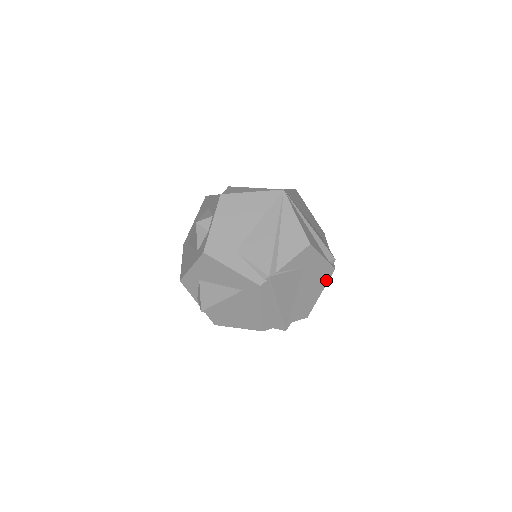
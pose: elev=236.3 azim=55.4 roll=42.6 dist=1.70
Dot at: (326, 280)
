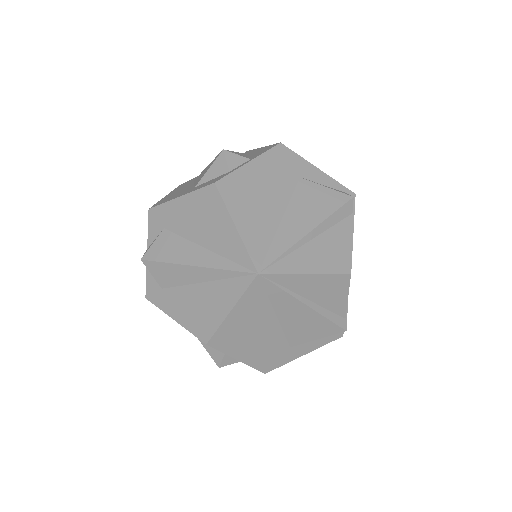
Dot at: occluded
